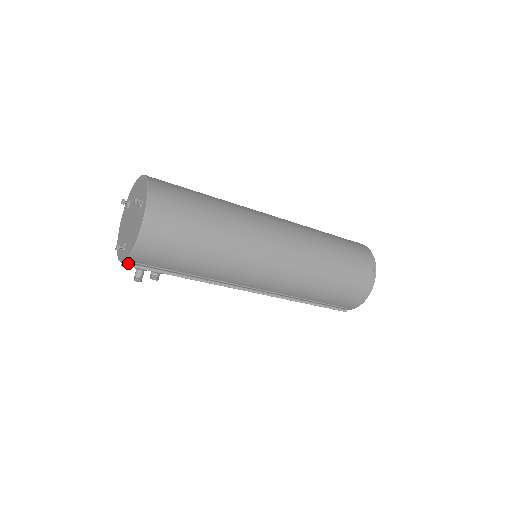
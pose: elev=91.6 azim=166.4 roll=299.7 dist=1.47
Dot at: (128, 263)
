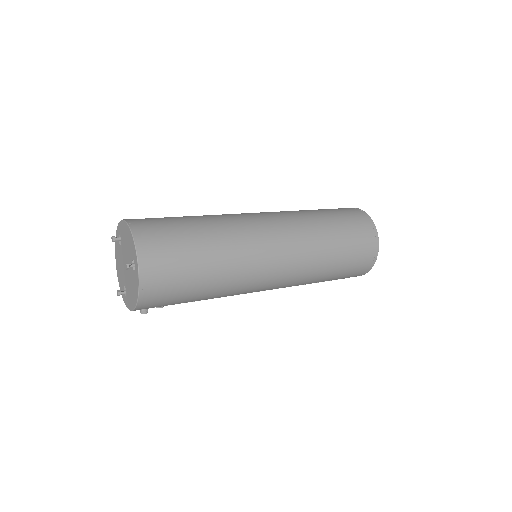
Dot at: occluded
